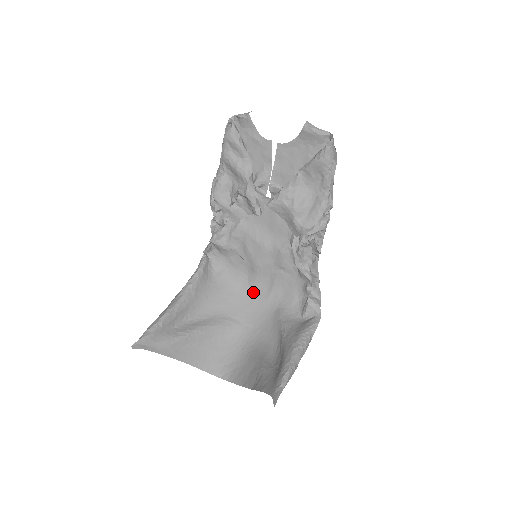
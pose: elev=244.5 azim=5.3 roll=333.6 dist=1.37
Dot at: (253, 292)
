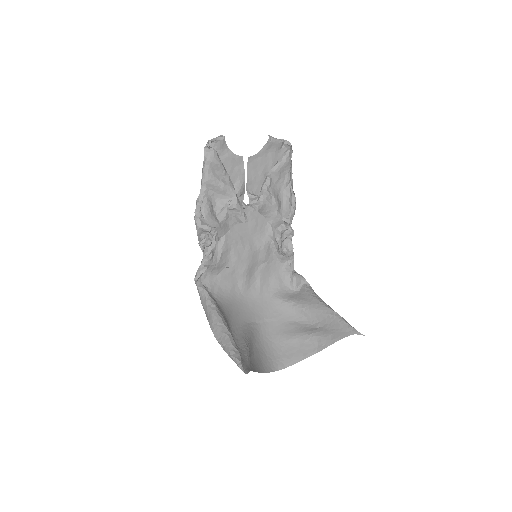
Dot at: (246, 295)
